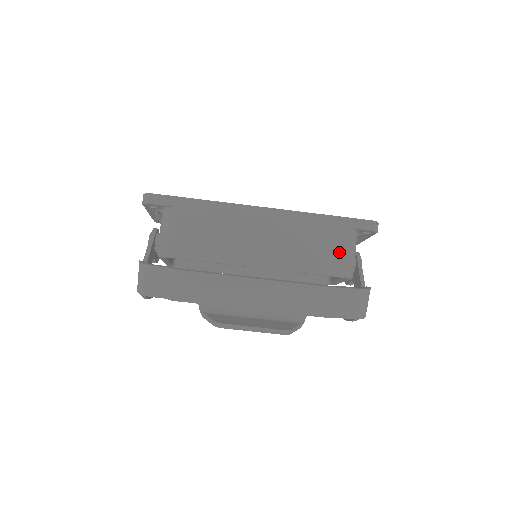
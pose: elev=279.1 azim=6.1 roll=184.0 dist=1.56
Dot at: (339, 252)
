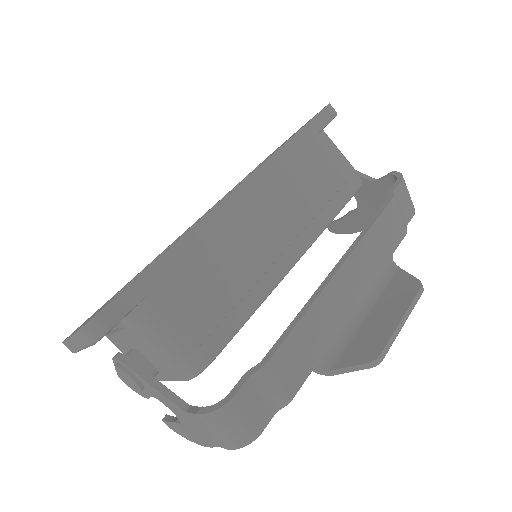
Dot at: (337, 165)
